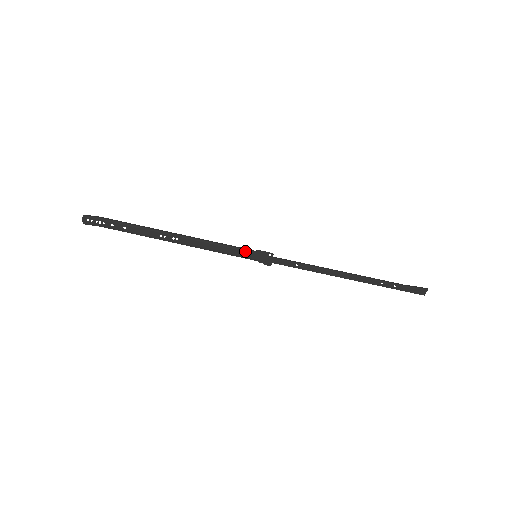
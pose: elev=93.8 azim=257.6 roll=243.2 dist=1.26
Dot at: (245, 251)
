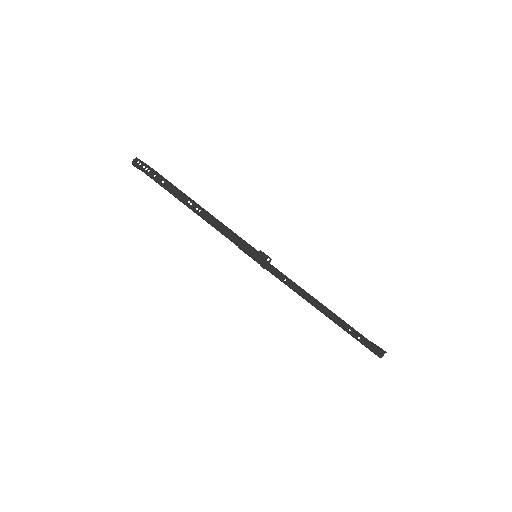
Dot at: (250, 246)
